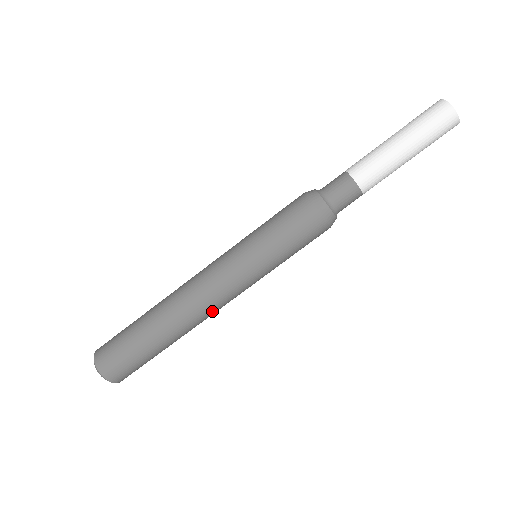
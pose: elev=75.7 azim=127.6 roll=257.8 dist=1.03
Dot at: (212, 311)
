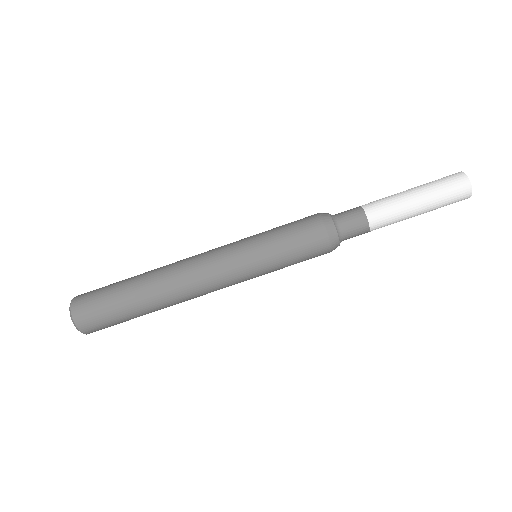
Dot at: (195, 285)
